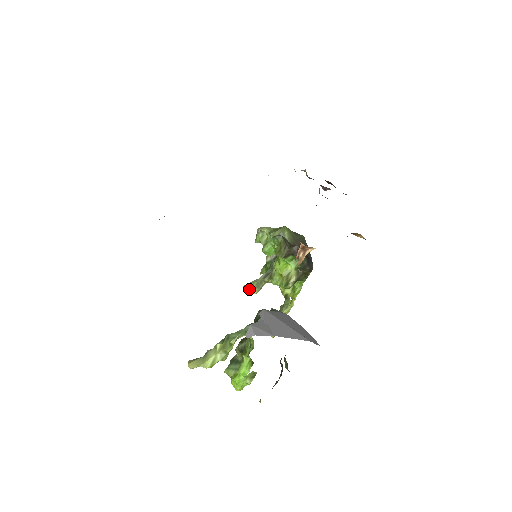
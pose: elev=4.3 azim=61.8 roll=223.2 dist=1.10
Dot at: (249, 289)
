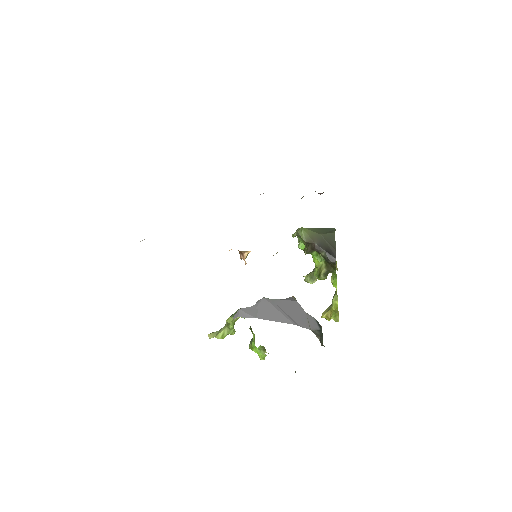
Dot at: (306, 280)
